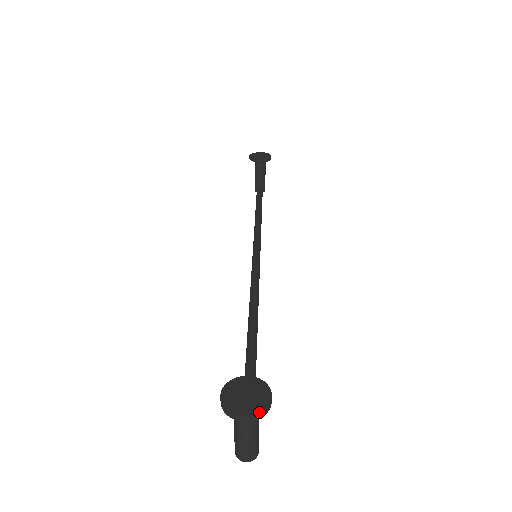
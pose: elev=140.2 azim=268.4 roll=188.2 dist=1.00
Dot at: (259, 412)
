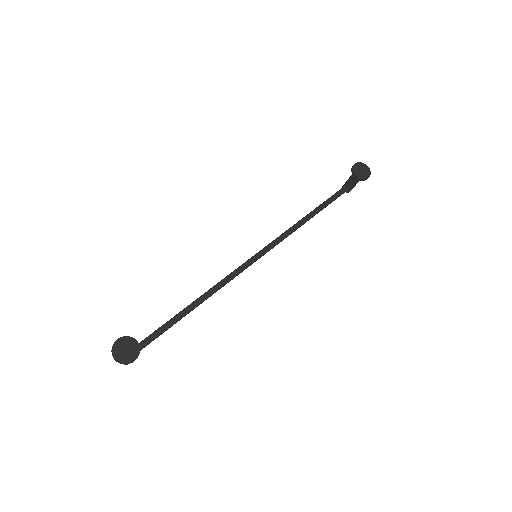
Dot at: (121, 362)
